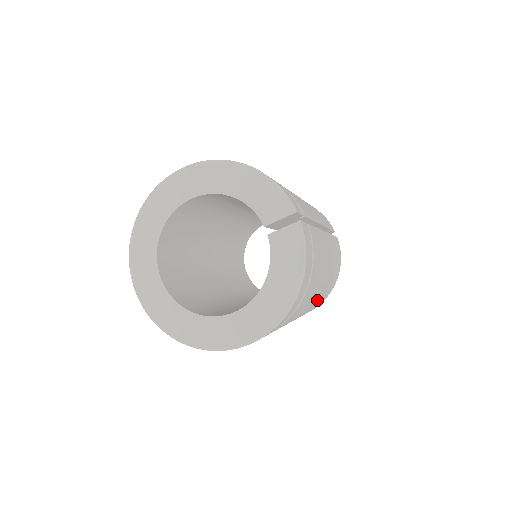
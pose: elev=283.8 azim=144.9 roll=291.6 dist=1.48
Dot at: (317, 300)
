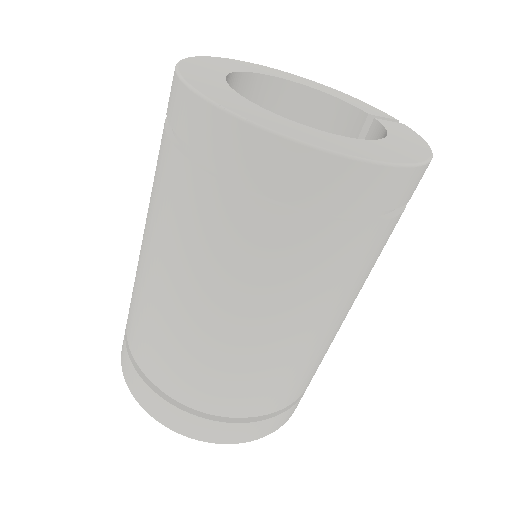
Dot at: (327, 346)
